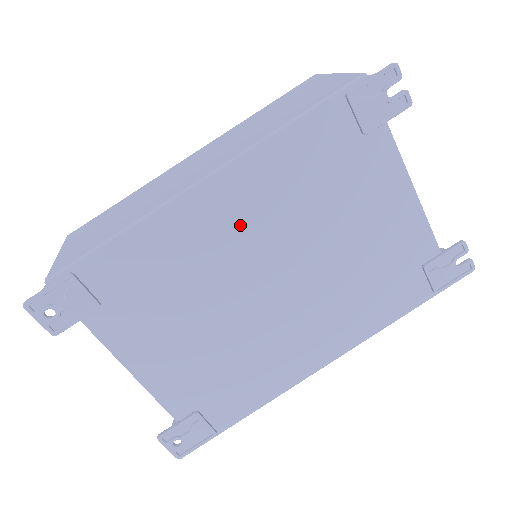
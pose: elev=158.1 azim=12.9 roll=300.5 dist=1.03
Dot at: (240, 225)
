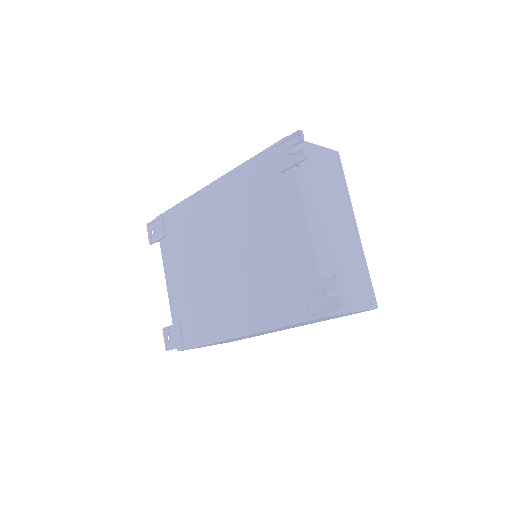
Dot at: (219, 214)
